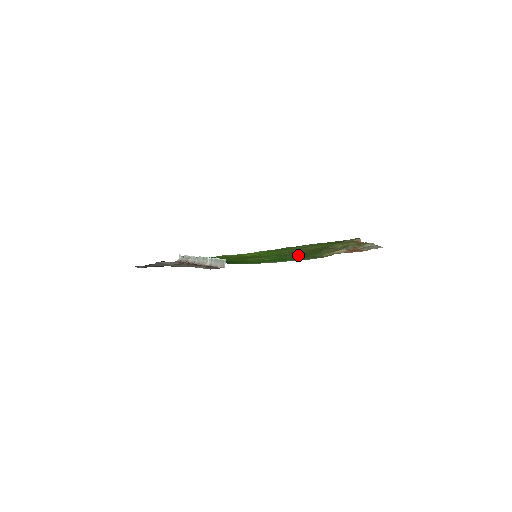
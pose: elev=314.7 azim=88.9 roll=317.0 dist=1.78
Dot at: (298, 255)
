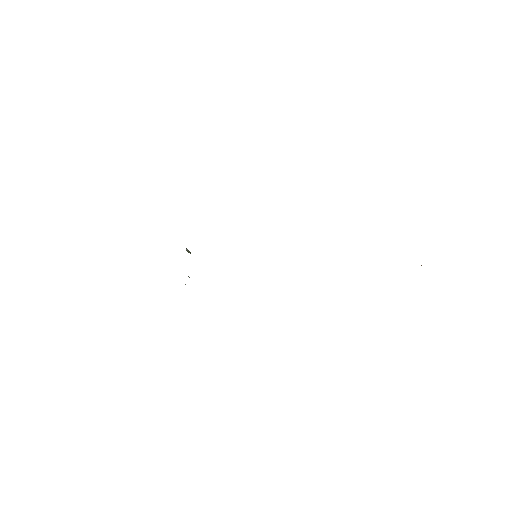
Dot at: occluded
